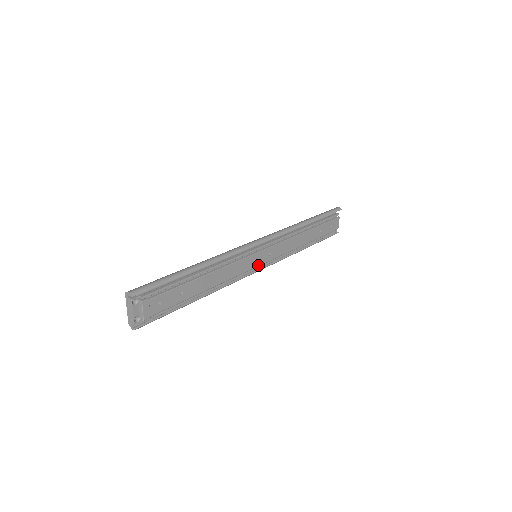
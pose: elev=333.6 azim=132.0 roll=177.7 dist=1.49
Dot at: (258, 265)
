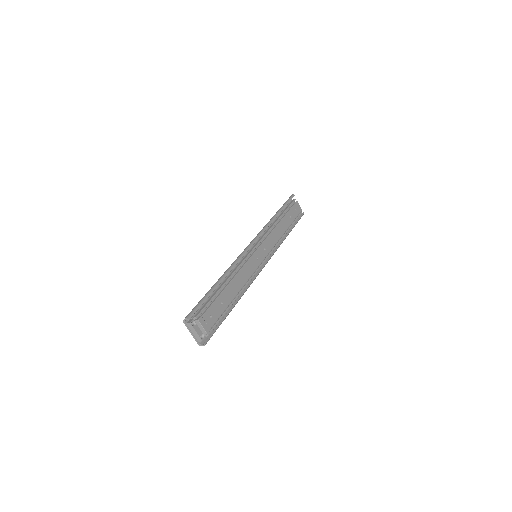
Dot at: (261, 261)
